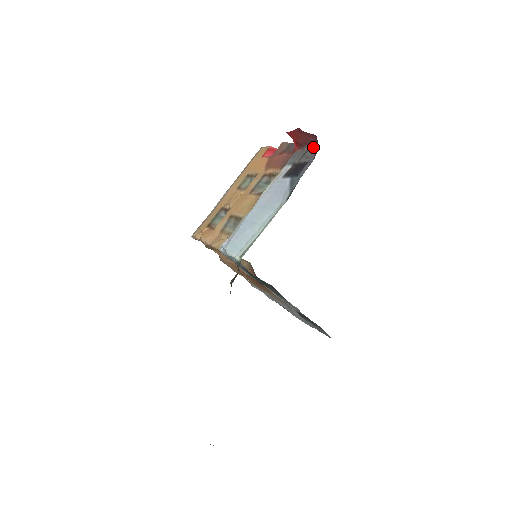
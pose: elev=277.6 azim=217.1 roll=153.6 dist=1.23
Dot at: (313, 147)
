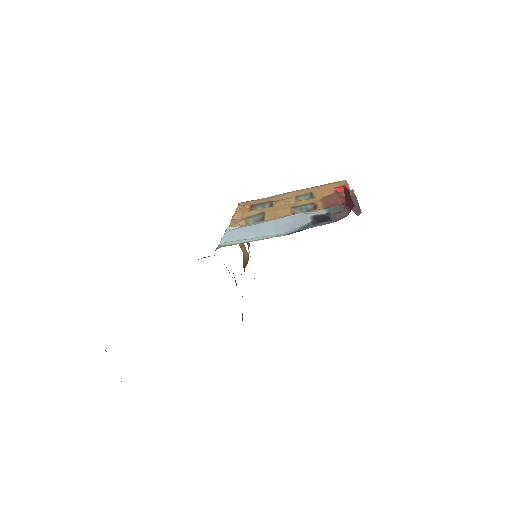
Dot at: (346, 213)
